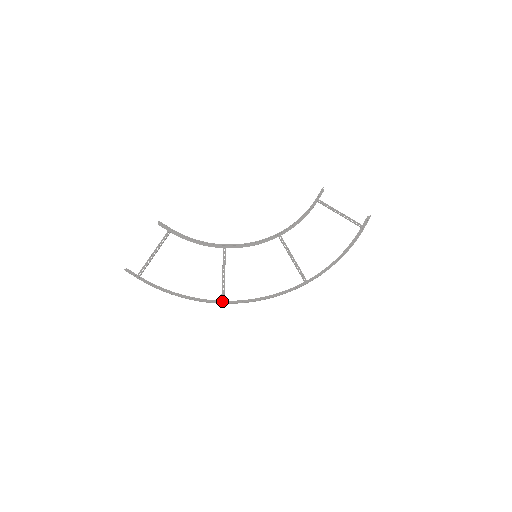
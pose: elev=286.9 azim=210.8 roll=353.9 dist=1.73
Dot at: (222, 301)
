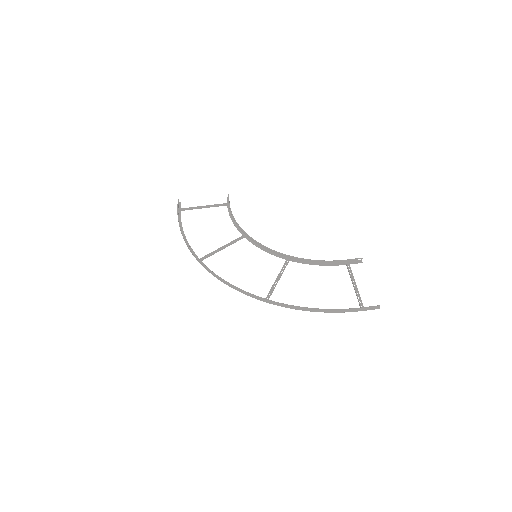
Dot at: (200, 260)
